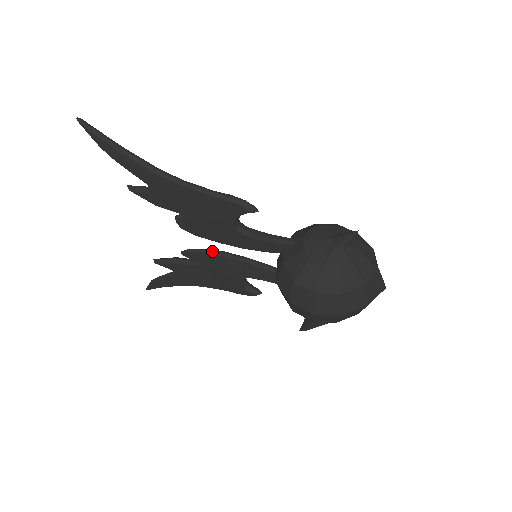
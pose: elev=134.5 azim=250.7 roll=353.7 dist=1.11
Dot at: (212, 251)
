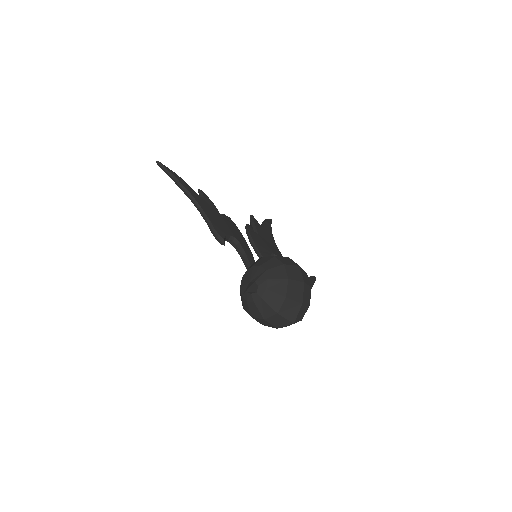
Dot at: (249, 237)
